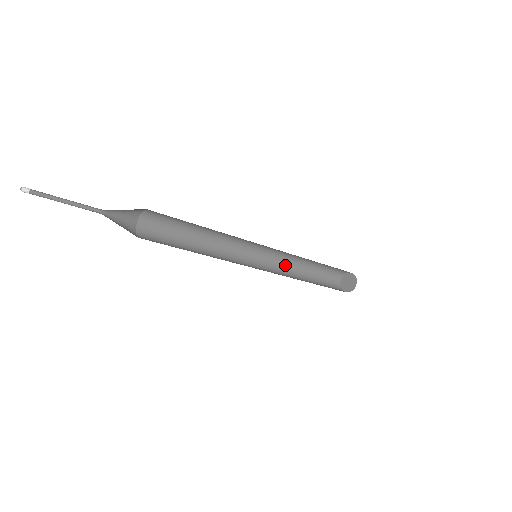
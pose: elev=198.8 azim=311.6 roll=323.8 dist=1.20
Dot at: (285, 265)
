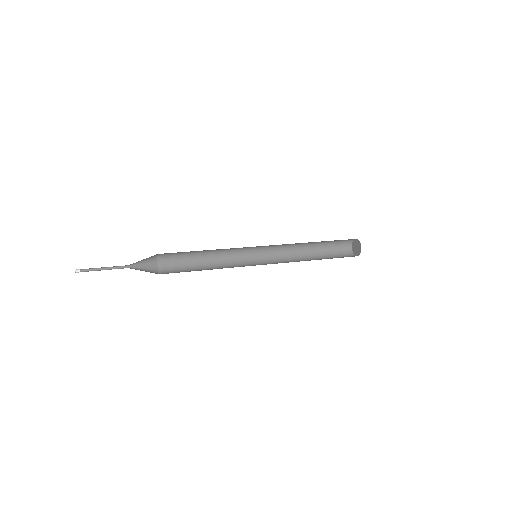
Dot at: (290, 246)
